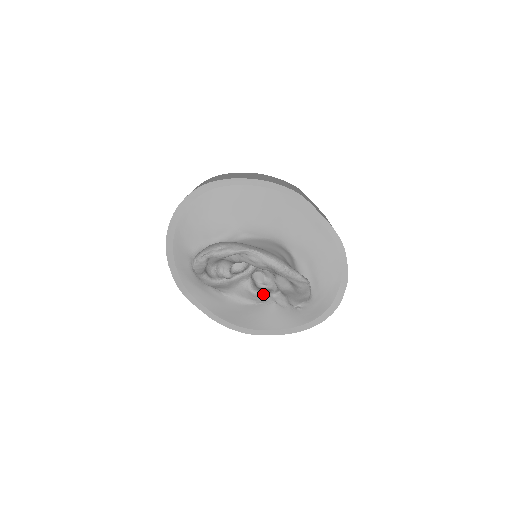
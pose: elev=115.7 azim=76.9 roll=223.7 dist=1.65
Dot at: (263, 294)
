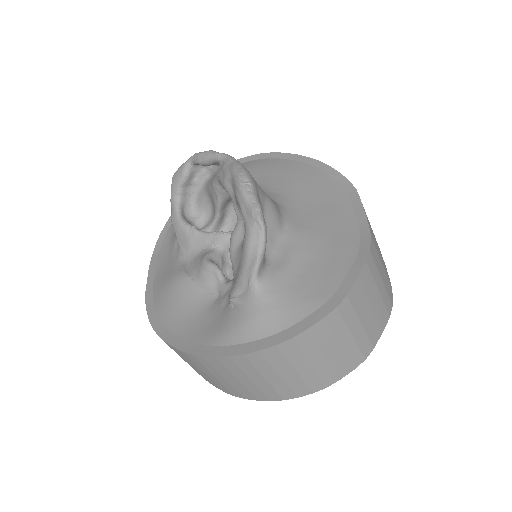
Dot at: (213, 267)
